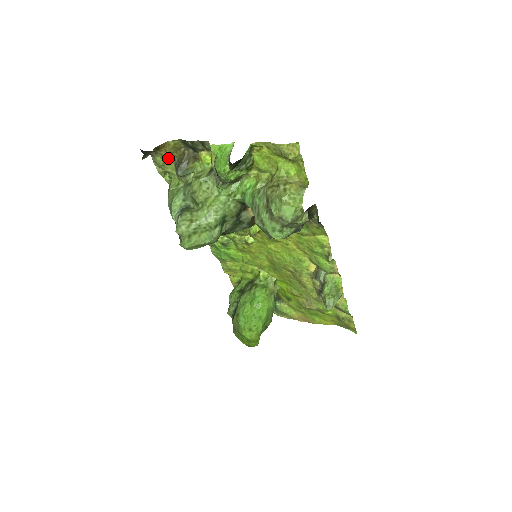
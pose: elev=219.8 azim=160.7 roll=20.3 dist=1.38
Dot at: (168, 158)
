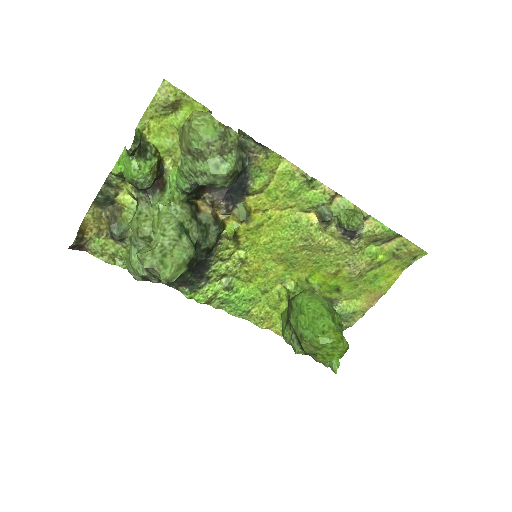
Dot at: (100, 237)
